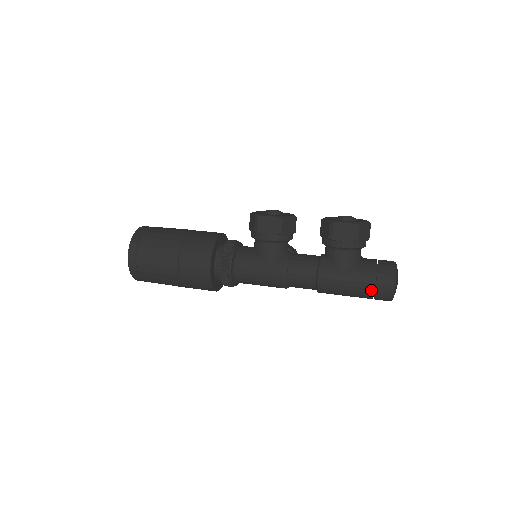
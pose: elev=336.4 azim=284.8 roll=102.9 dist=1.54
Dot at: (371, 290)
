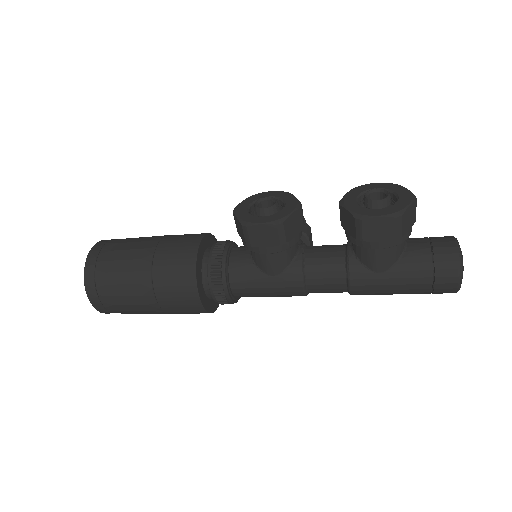
Dot at: (427, 290)
